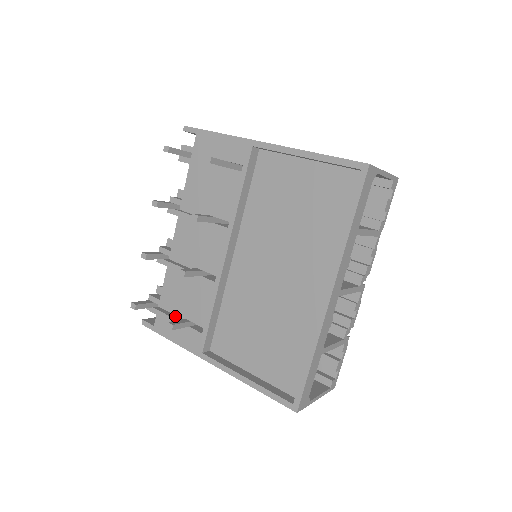
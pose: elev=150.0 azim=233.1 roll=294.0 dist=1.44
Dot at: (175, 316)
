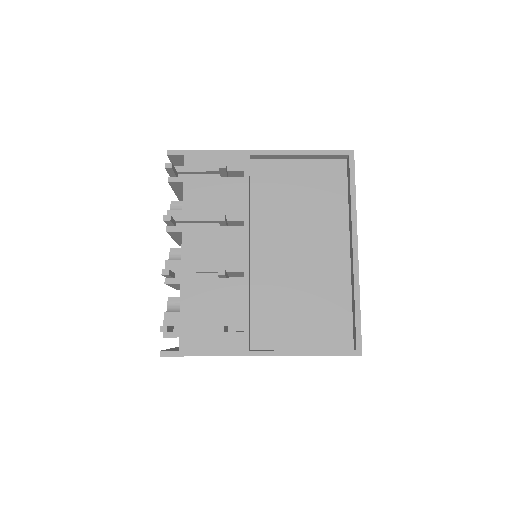
Dot at: (201, 331)
